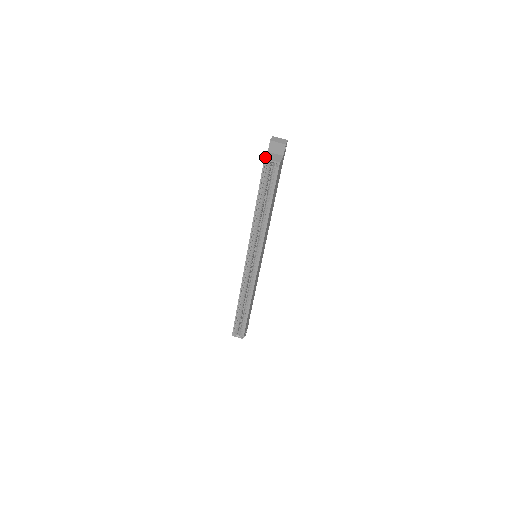
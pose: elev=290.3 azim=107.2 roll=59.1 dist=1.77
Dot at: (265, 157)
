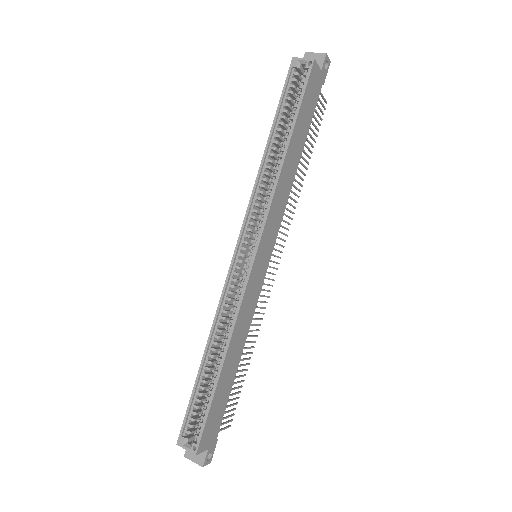
Dot at: (294, 59)
